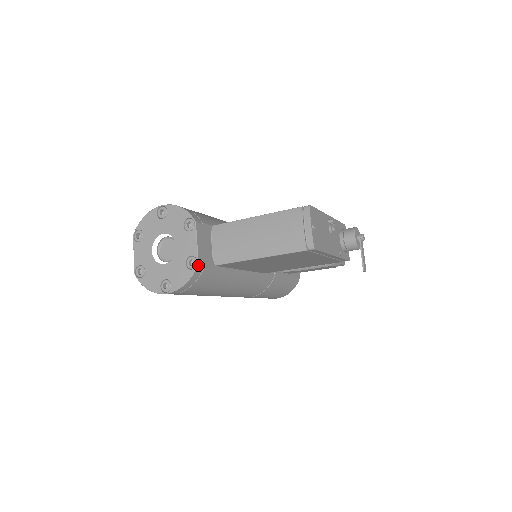
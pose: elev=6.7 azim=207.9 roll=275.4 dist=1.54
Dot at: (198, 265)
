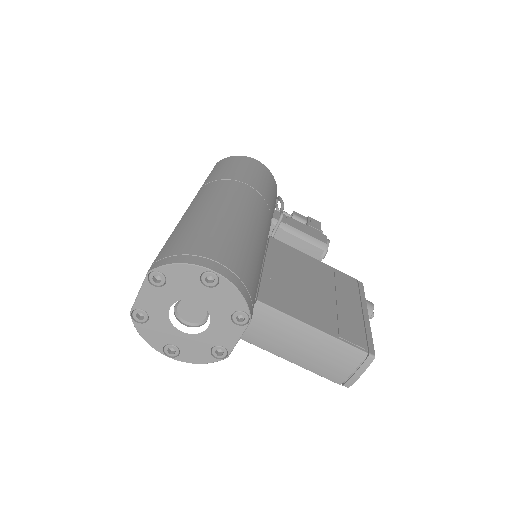
Dot at: (226, 357)
